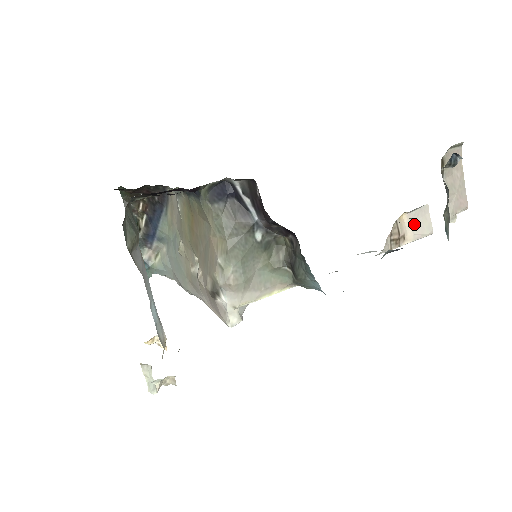
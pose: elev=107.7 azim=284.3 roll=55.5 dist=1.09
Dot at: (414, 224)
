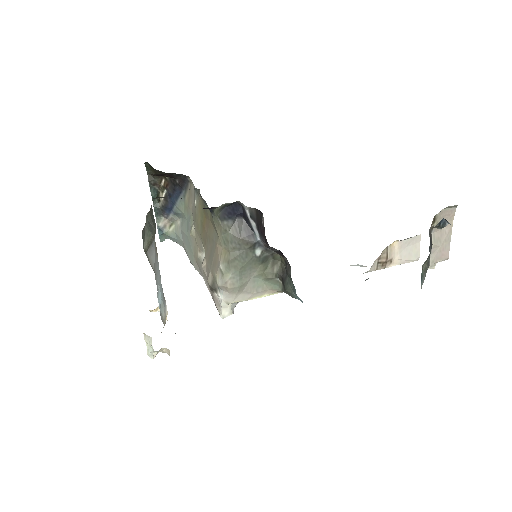
Dot at: (403, 250)
